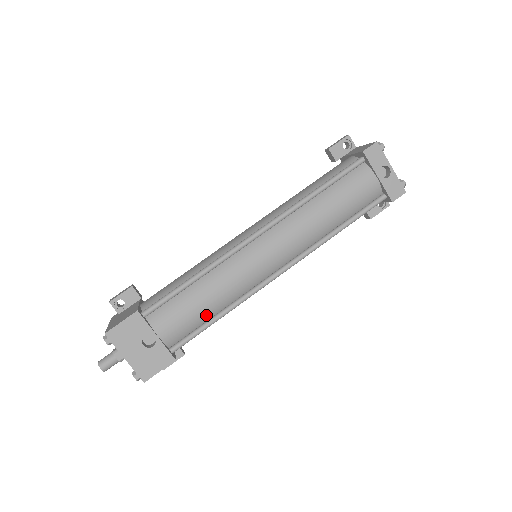
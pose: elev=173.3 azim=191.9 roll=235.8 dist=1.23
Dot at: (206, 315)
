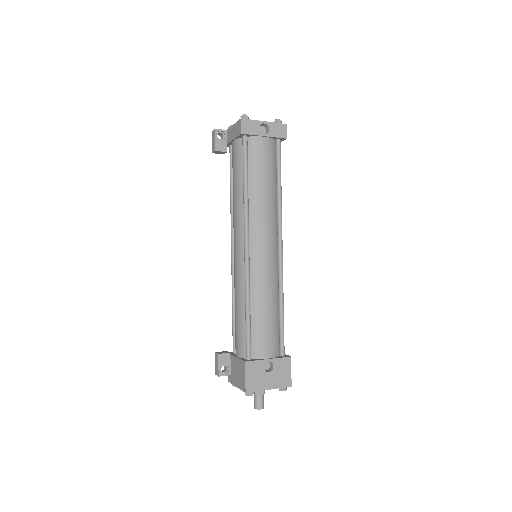
Dot at: (276, 318)
